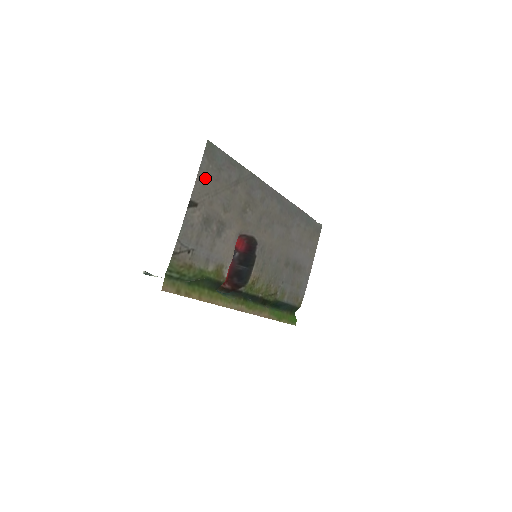
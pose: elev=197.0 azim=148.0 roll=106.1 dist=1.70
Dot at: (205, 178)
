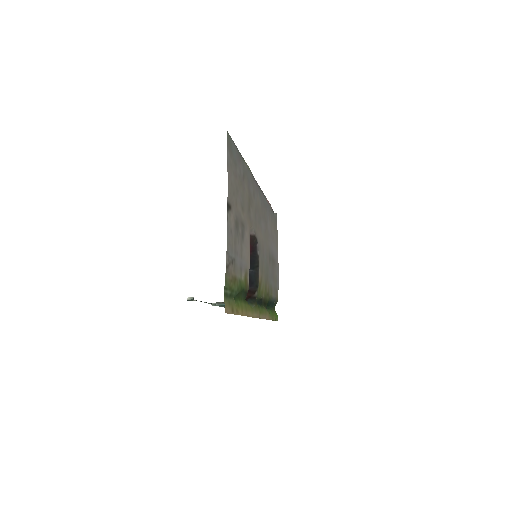
Dot at: (231, 175)
